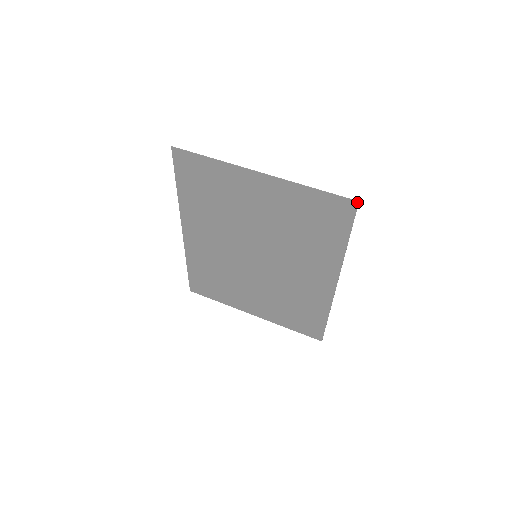
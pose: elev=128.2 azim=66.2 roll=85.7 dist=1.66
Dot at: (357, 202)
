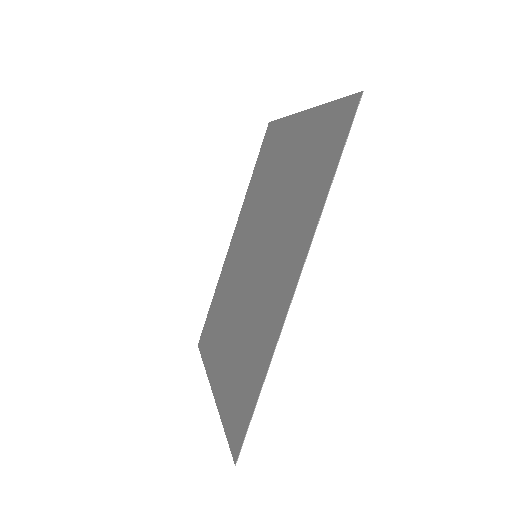
Dot at: (361, 94)
